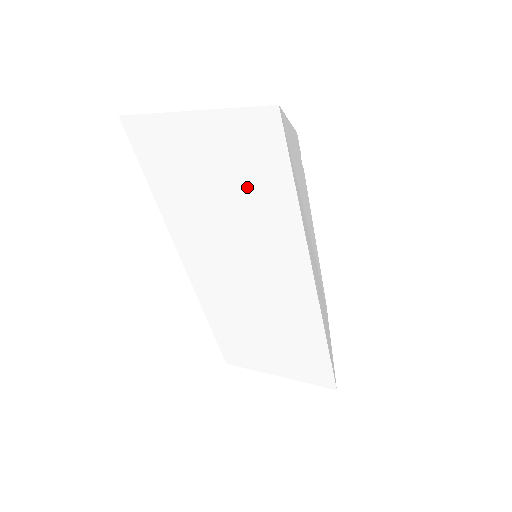
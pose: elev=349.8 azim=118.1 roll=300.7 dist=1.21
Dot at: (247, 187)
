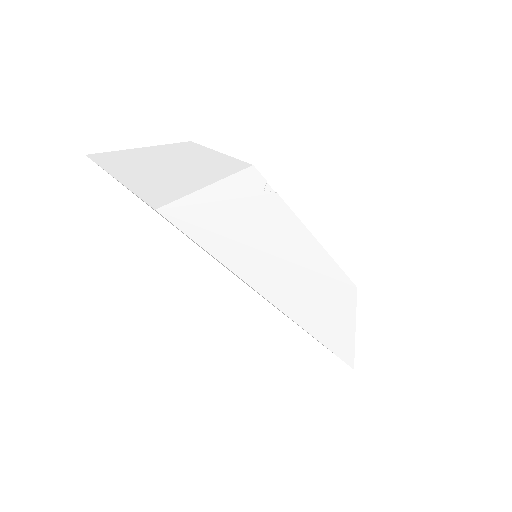
Dot at: occluded
